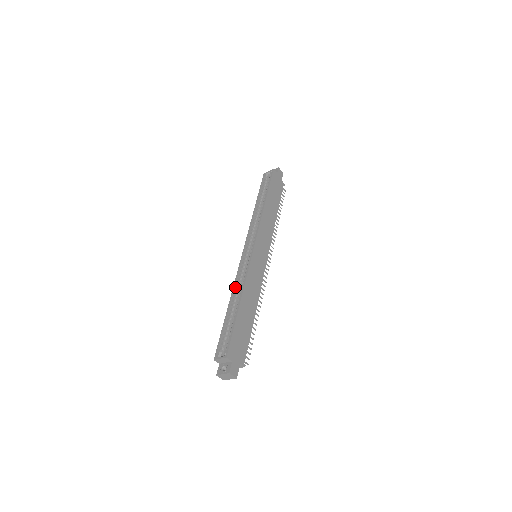
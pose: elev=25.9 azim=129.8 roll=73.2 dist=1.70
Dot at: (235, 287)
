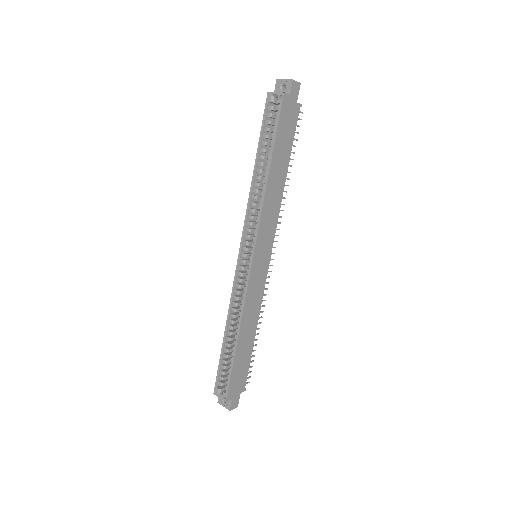
Dot at: (231, 308)
